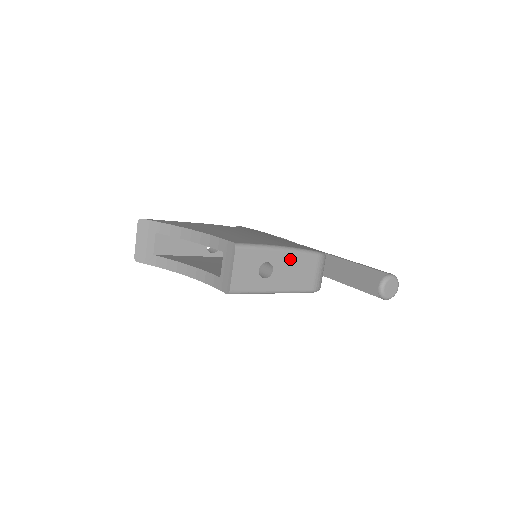
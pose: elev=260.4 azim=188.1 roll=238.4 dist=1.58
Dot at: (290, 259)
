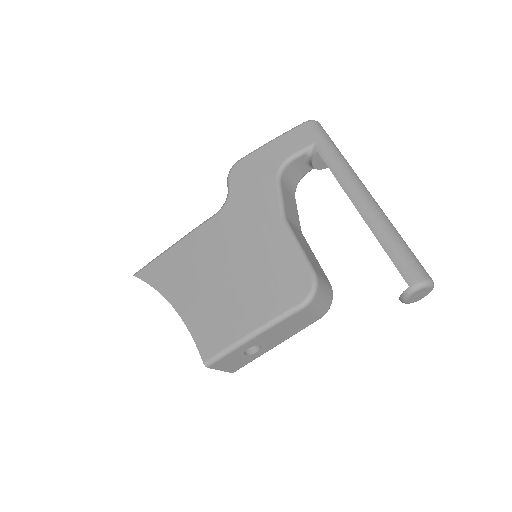
Dot at: (270, 332)
